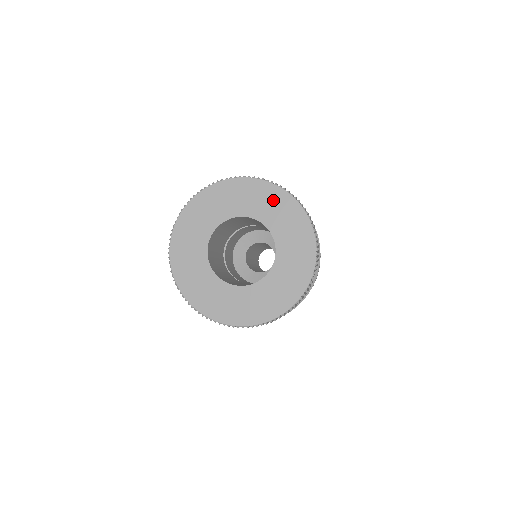
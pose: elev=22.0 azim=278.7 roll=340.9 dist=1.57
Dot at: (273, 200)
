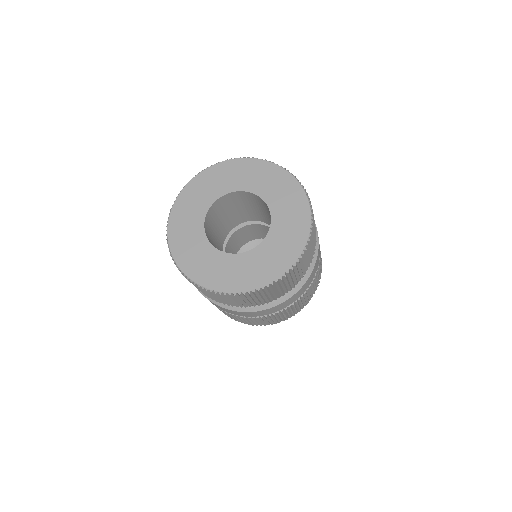
Dot at: (273, 177)
